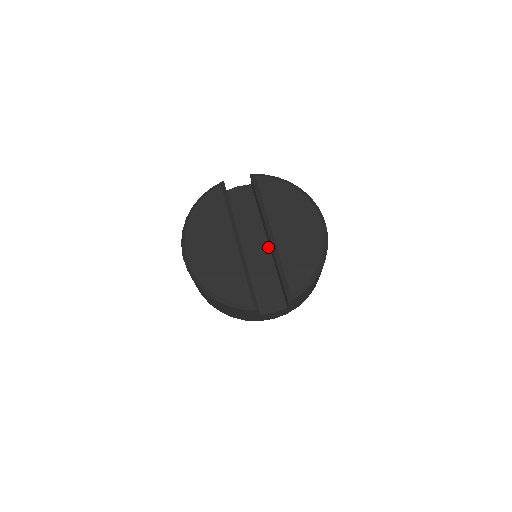
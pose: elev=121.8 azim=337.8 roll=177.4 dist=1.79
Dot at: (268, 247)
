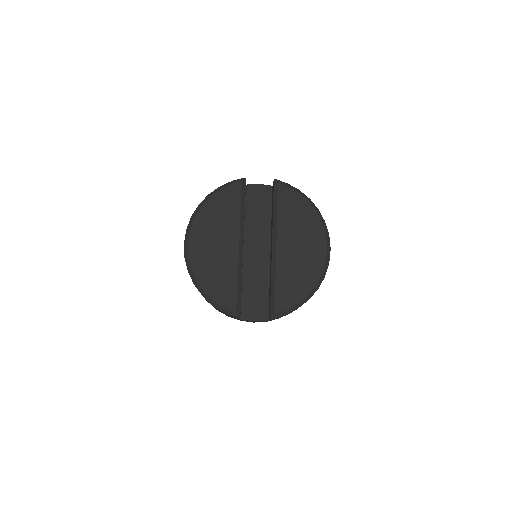
Dot at: (269, 255)
